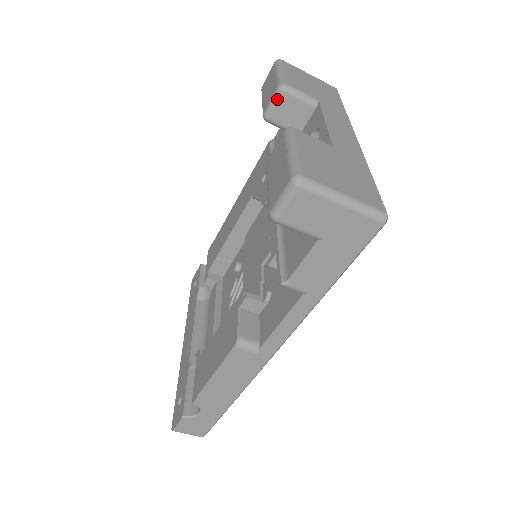
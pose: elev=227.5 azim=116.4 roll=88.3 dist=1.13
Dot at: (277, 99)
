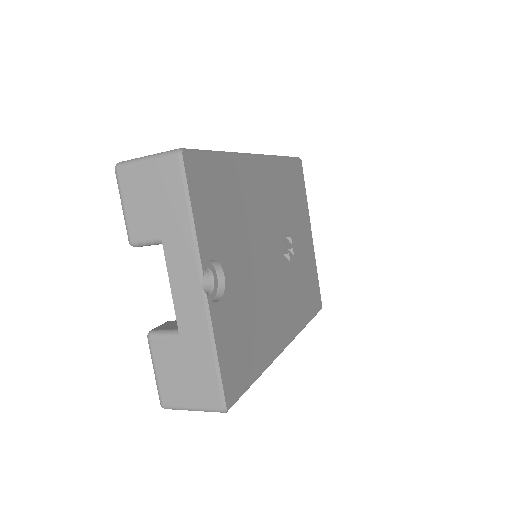
Dot at: occluded
